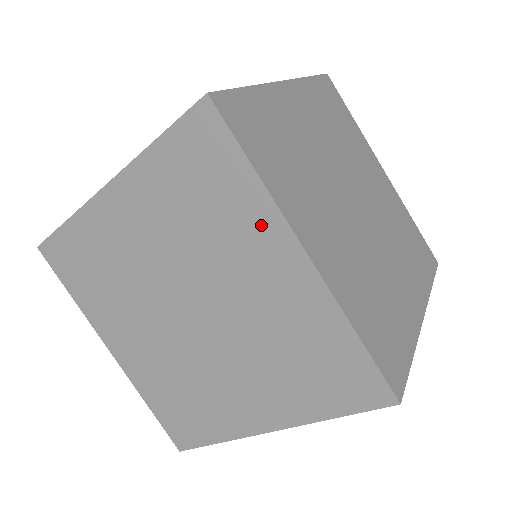
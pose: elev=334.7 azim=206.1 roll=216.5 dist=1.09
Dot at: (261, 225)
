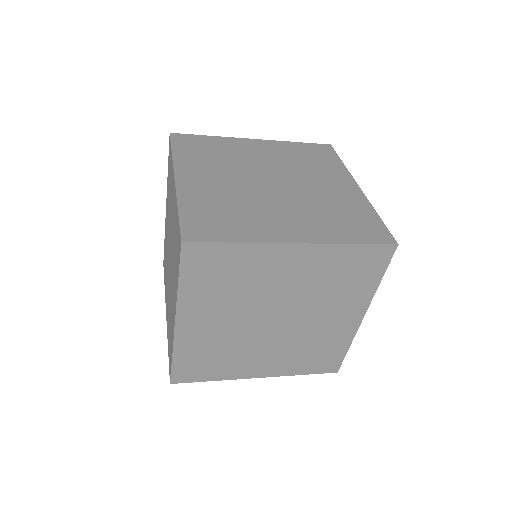
Dot at: (172, 177)
